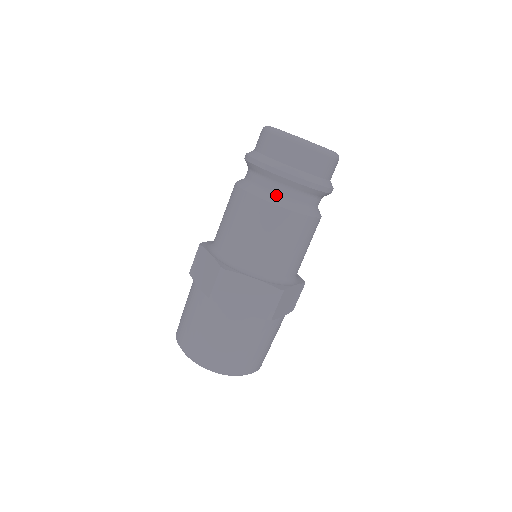
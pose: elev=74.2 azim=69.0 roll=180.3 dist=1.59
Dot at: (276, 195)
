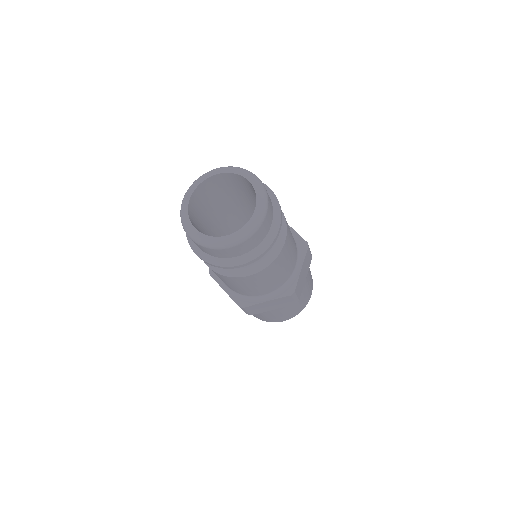
Dot at: (238, 268)
